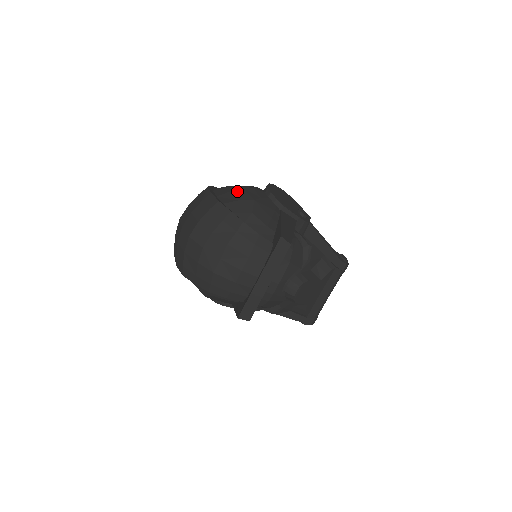
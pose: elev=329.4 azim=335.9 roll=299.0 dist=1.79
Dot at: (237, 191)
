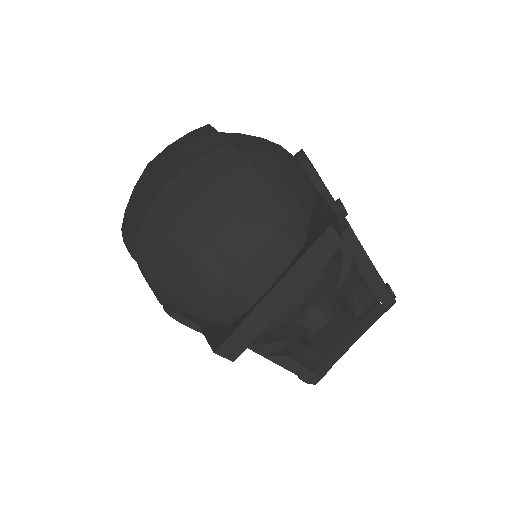
Dot at: (258, 140)
